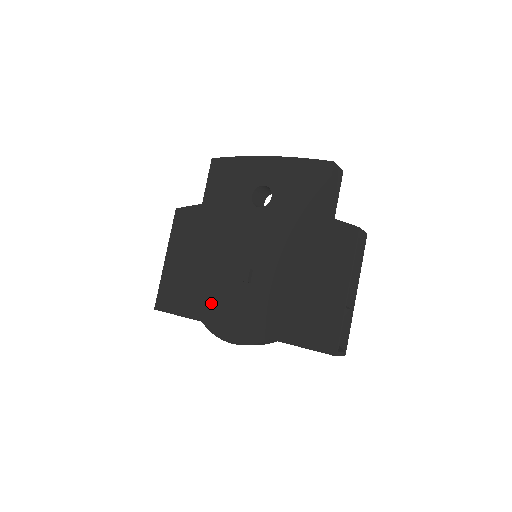
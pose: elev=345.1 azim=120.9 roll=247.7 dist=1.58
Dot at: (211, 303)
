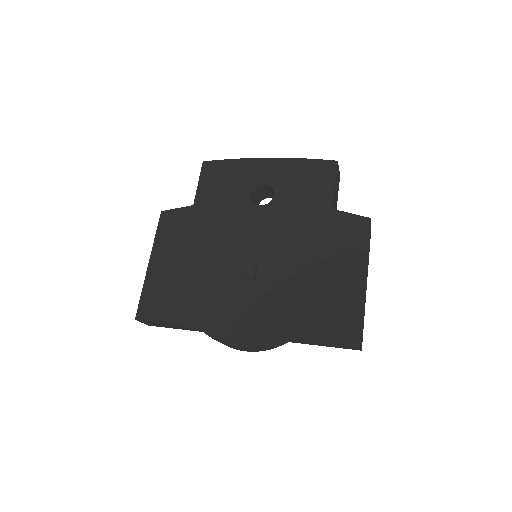
Dot at: (209, 305)
